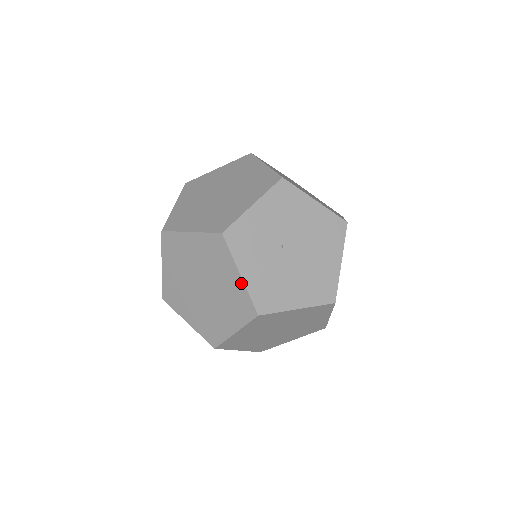
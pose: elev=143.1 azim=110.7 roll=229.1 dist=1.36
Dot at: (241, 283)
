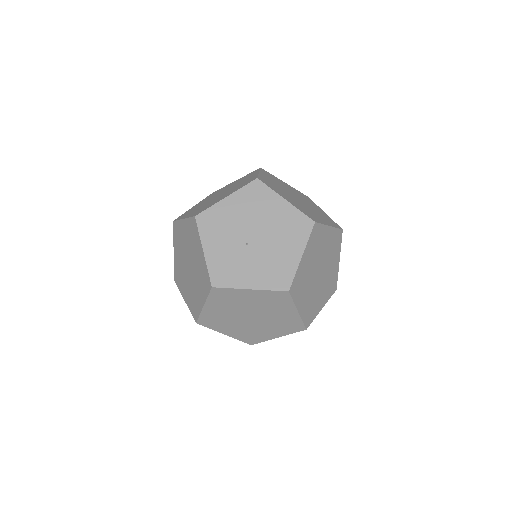
Dot at: (257, 292)
